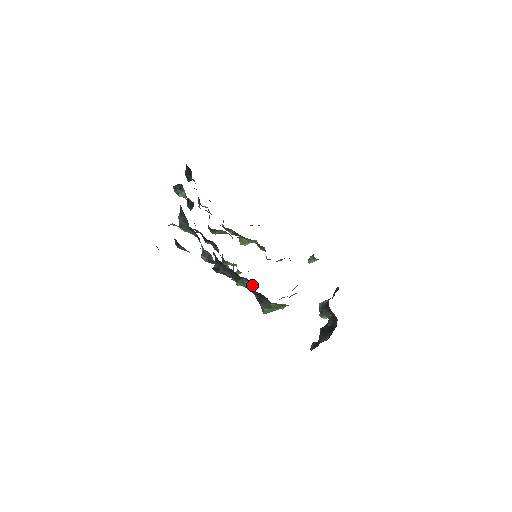
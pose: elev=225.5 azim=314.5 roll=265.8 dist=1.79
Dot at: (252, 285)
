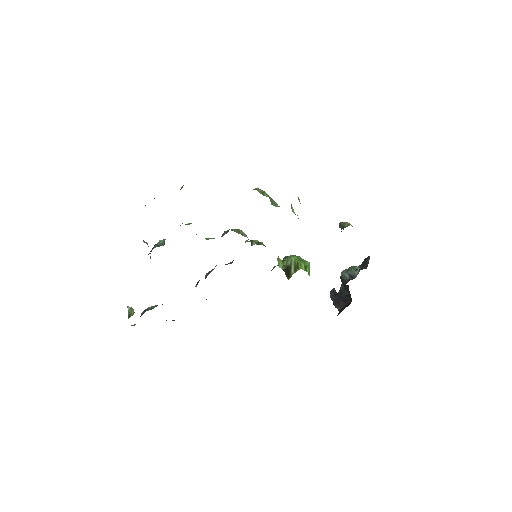
Dot at: occluded
